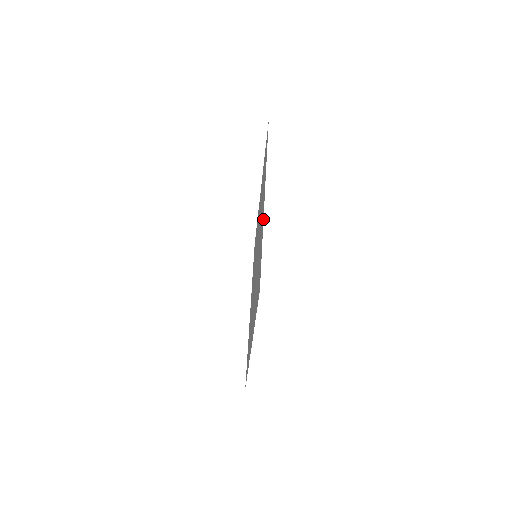
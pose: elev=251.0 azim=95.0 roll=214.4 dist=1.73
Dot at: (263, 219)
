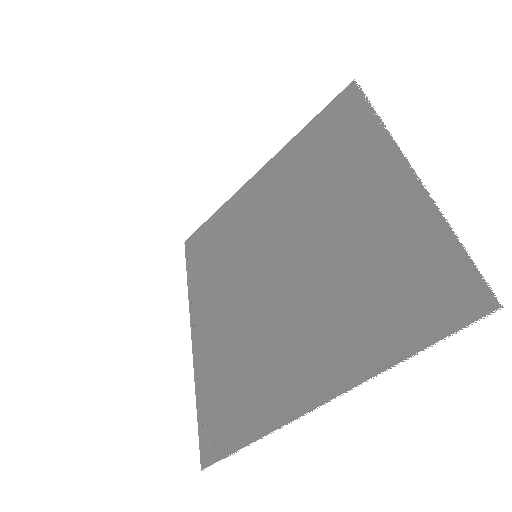
Dot at: (431, 198)
